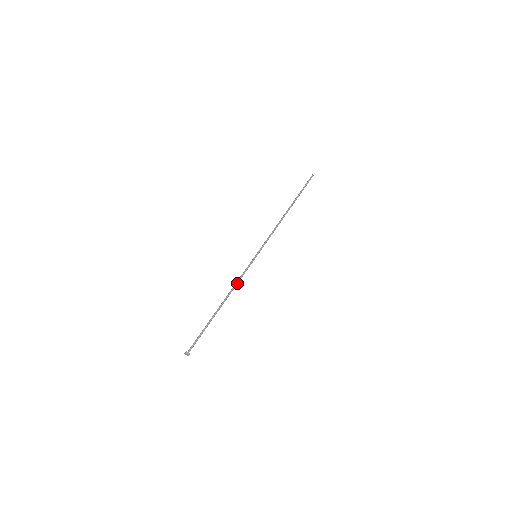
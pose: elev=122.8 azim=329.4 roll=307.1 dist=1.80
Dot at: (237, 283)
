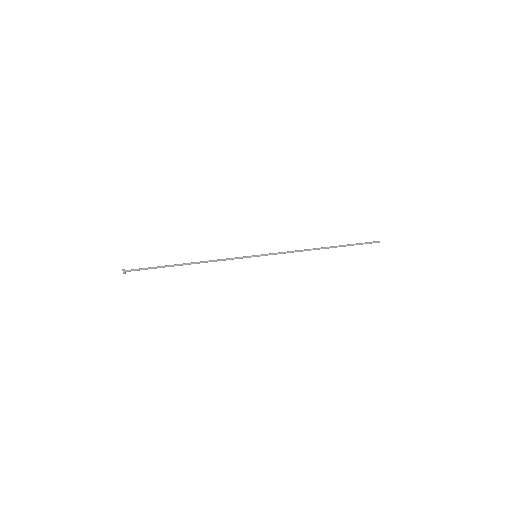
Dot at: (218, 260)
